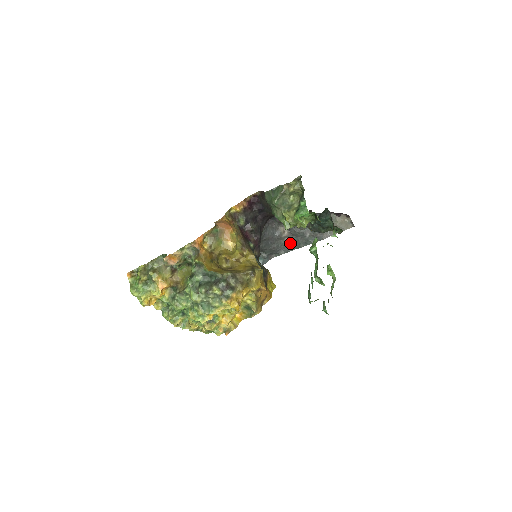
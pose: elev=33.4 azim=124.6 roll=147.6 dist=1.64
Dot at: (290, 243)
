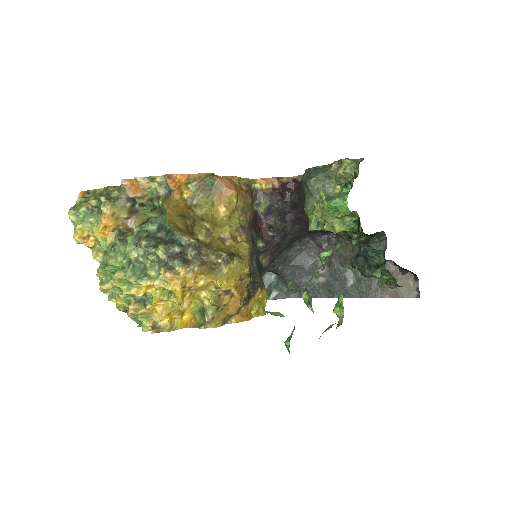
Dot at: (323, 286)
